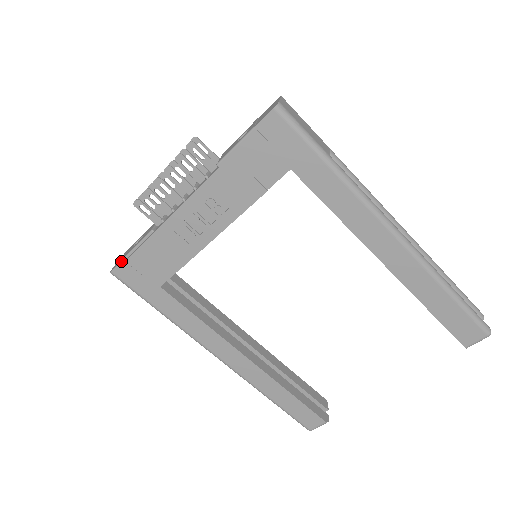
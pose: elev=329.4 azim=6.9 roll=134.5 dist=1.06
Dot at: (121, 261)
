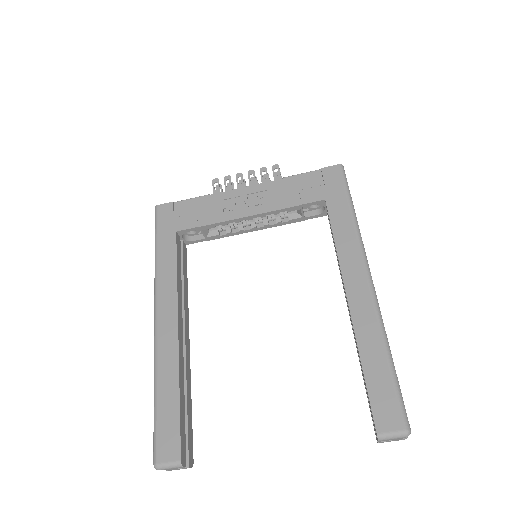
Dot at: (171, 202)
